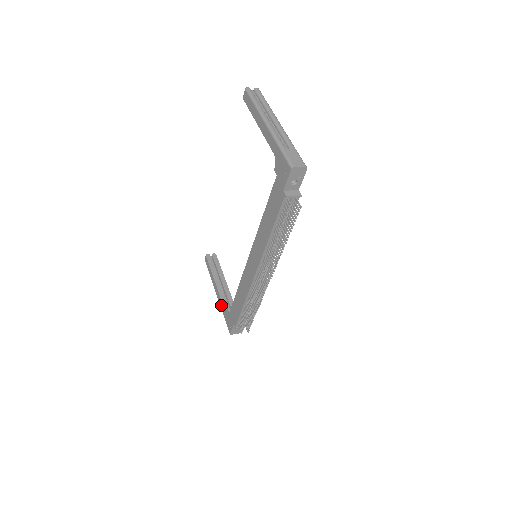
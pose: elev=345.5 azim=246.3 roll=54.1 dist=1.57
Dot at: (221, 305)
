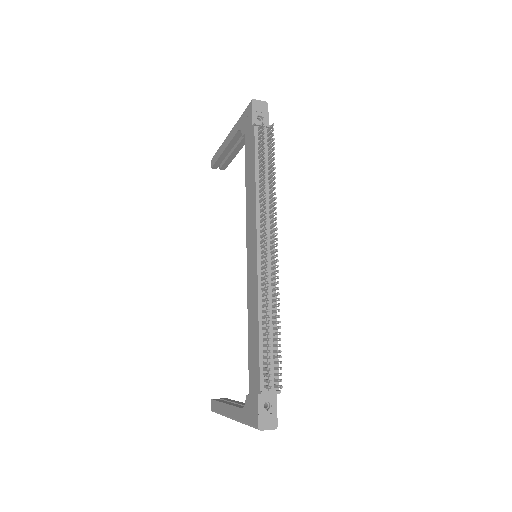
Dot at: (238, 414)
